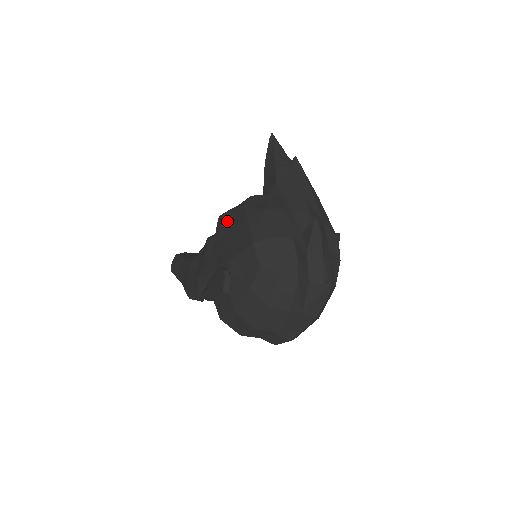
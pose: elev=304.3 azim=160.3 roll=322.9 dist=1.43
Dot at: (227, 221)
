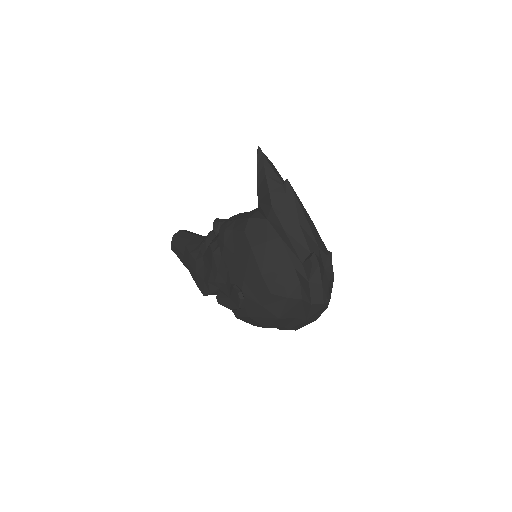
Dot at: (230, 241)
